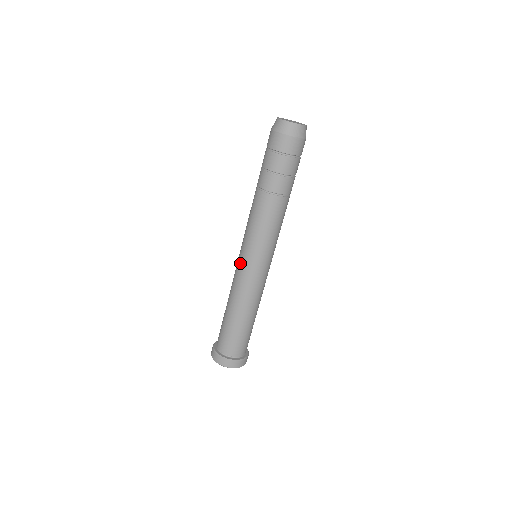
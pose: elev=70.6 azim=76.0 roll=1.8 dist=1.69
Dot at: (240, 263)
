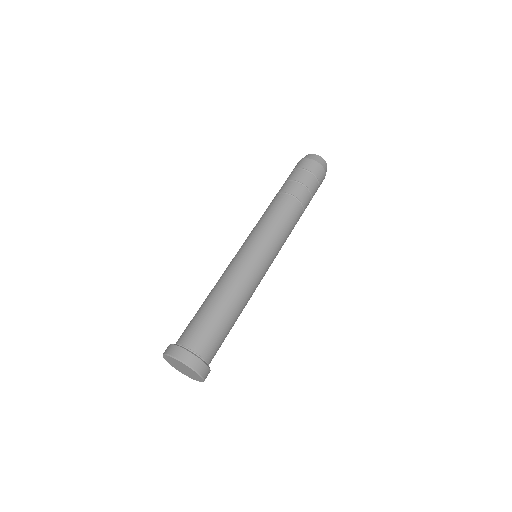
Dot at: (241, 250)
